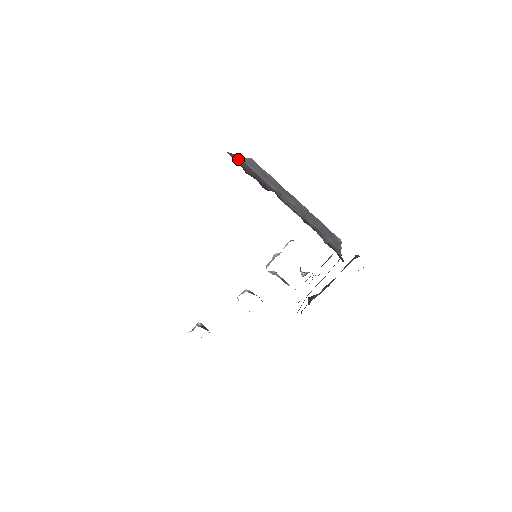
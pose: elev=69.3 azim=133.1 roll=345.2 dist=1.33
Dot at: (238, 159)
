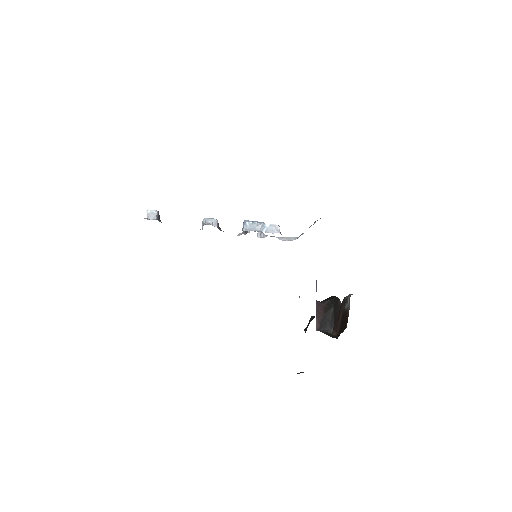
Dot at: occluded
